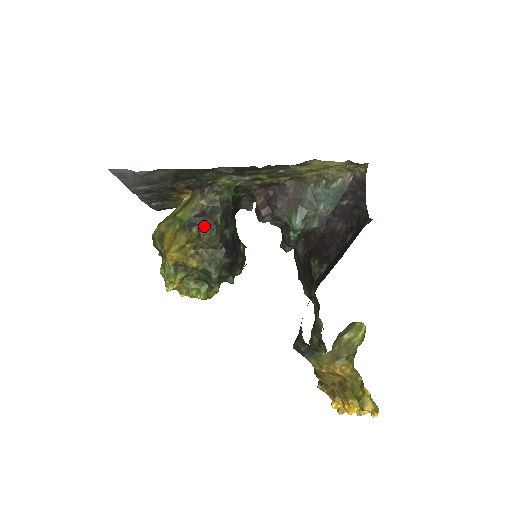
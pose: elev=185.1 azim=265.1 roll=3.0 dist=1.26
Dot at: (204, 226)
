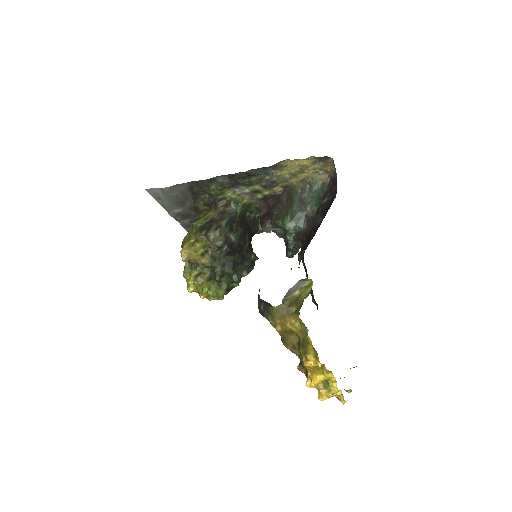
Dot at: (211, 228)
